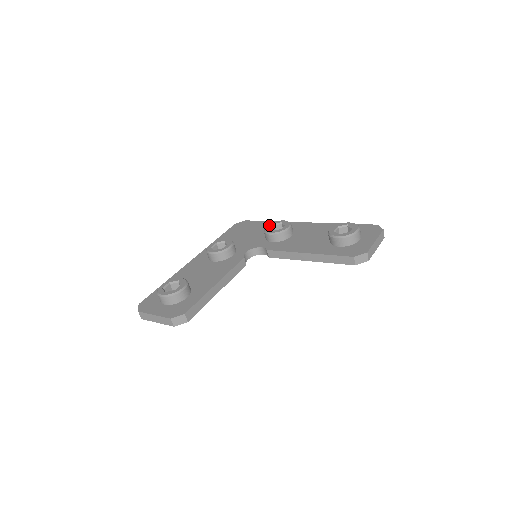
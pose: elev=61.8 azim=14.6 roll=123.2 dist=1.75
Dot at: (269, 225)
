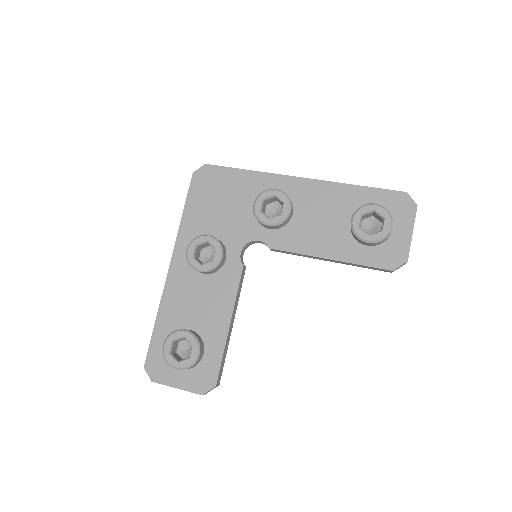
Dot at: (258, 203)
